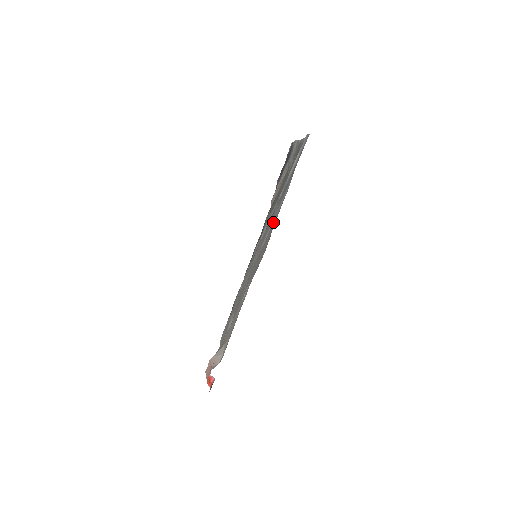
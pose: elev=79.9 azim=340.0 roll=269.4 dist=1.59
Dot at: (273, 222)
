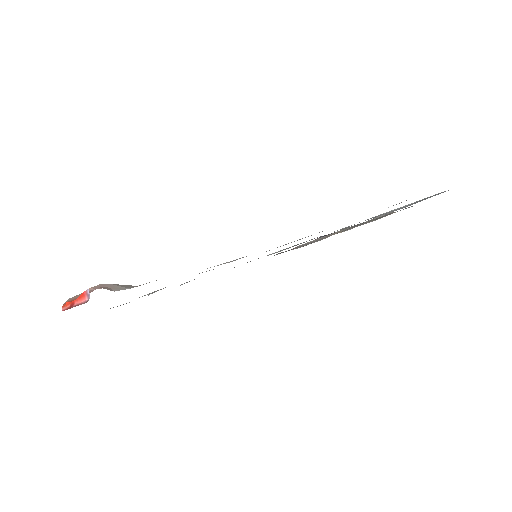
Dot at: occluded
